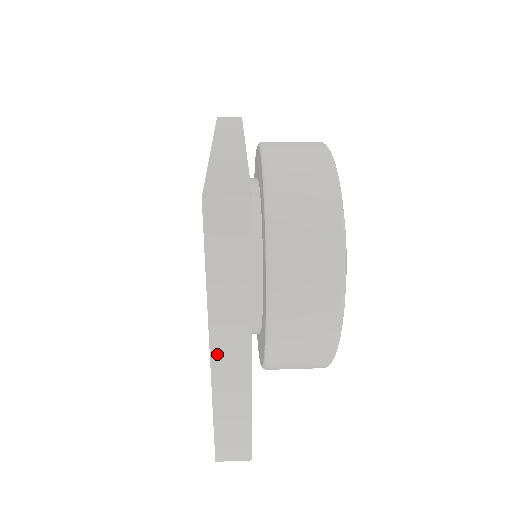
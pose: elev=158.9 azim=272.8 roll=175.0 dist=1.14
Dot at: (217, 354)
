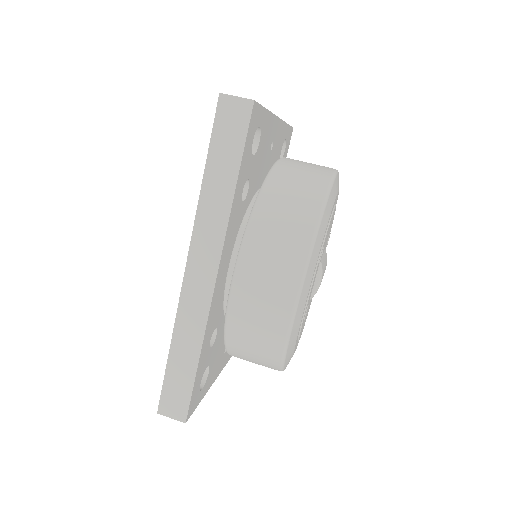
Dot at: occluded
